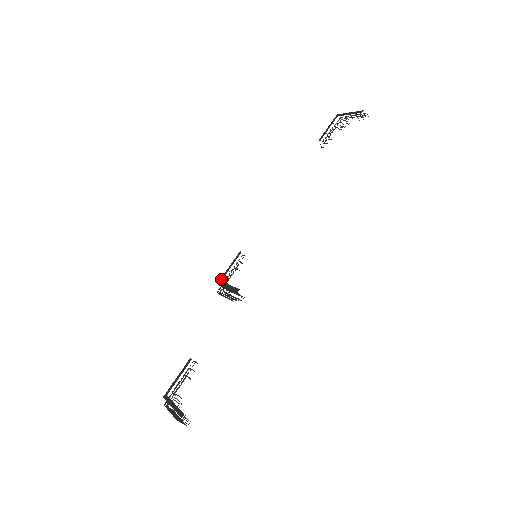
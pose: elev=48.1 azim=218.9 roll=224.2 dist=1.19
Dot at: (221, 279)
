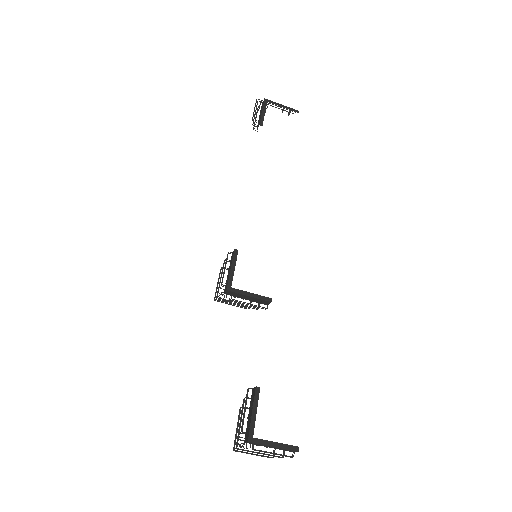
Dot at: (230, 284)
